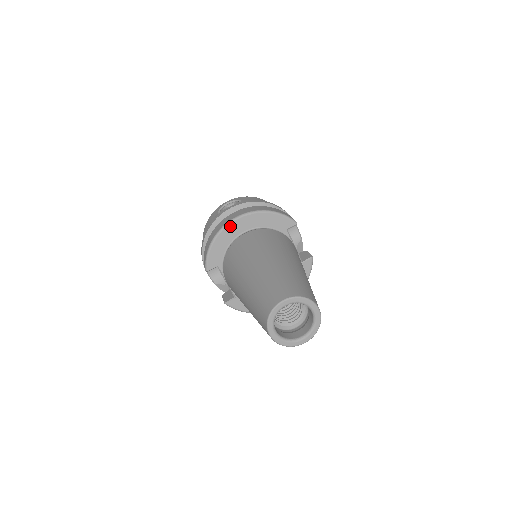
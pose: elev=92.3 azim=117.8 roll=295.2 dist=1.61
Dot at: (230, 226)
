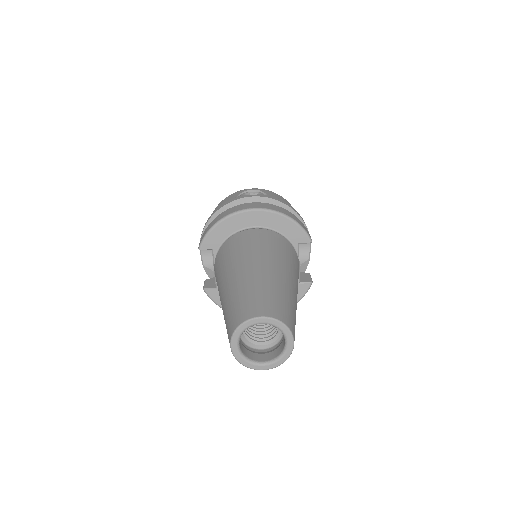
Dot at: (243, 214)
